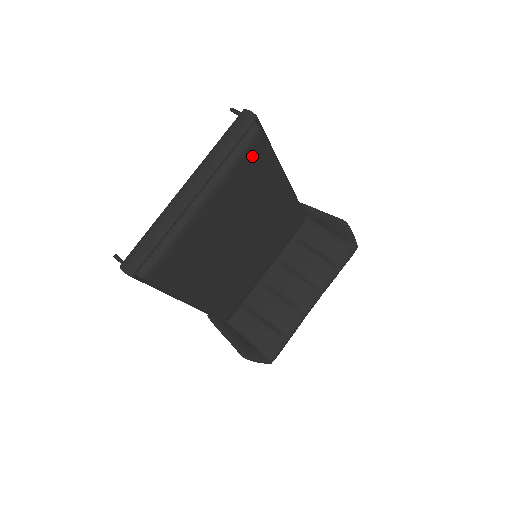
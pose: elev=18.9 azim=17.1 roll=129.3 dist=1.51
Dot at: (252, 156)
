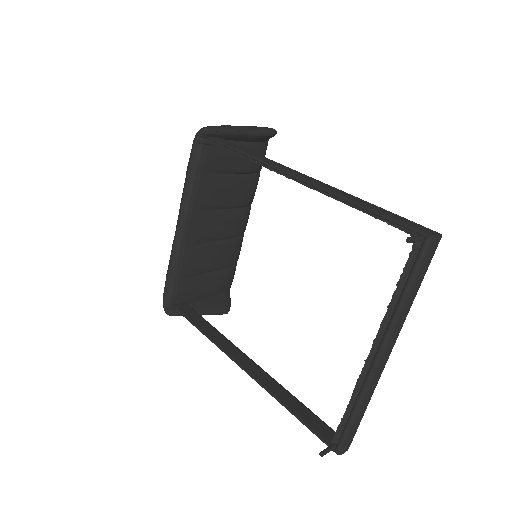
Dot at: occluded
